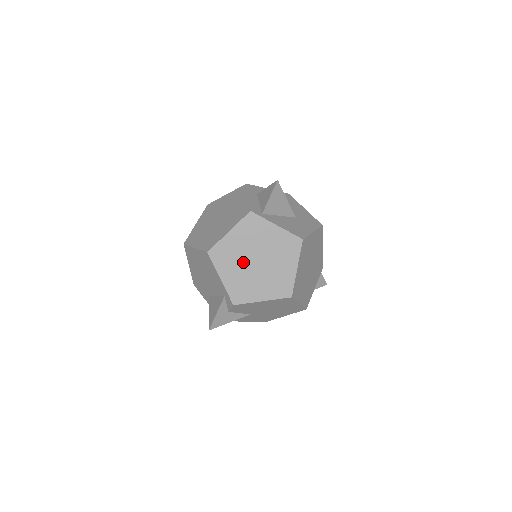
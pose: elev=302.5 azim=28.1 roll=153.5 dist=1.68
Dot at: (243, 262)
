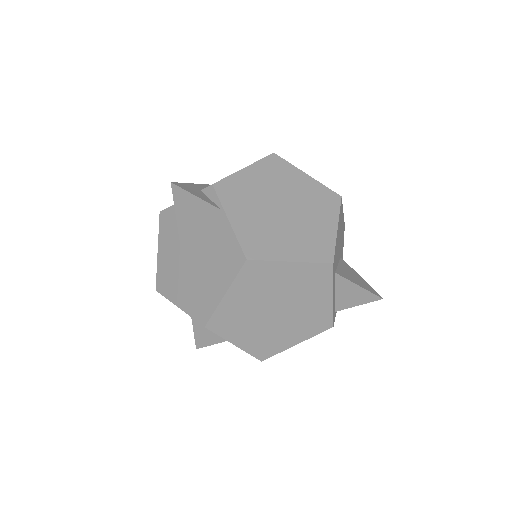
Dot at: occluded
